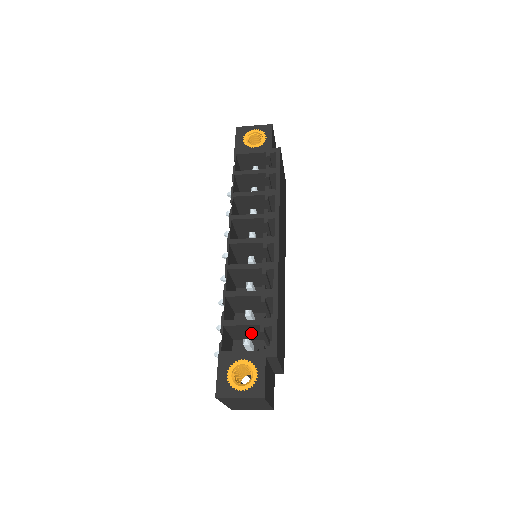
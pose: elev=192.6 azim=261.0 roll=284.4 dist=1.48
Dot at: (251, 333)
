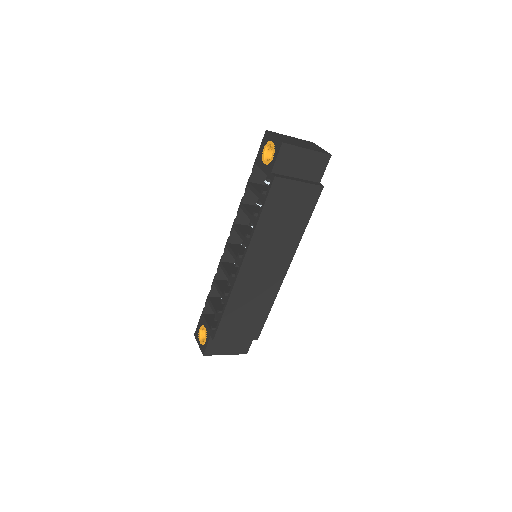
Dot at: occluded
